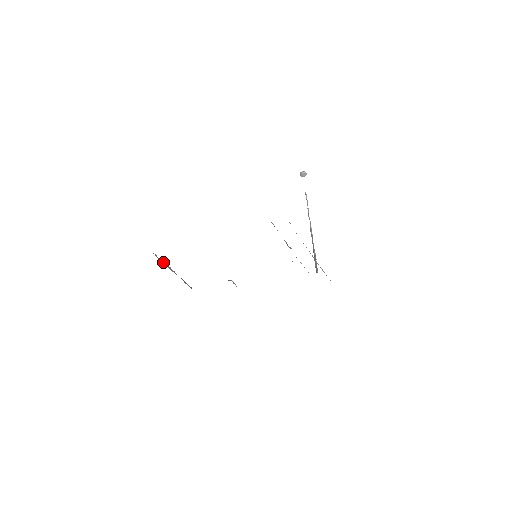
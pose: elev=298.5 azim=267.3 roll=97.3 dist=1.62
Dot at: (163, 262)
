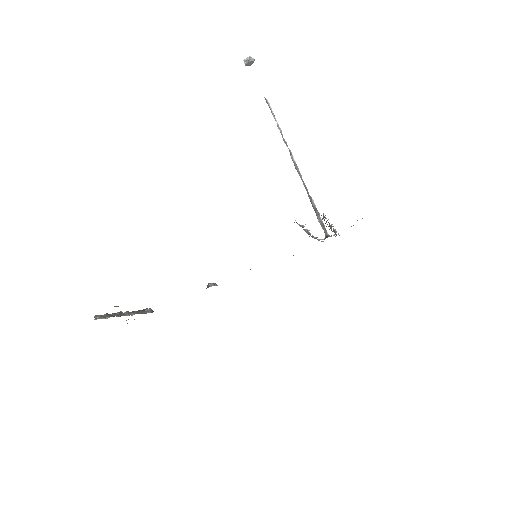
Dot at: (110, 315)
